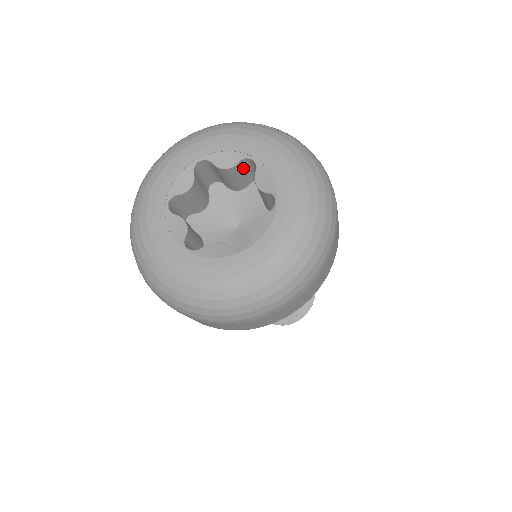
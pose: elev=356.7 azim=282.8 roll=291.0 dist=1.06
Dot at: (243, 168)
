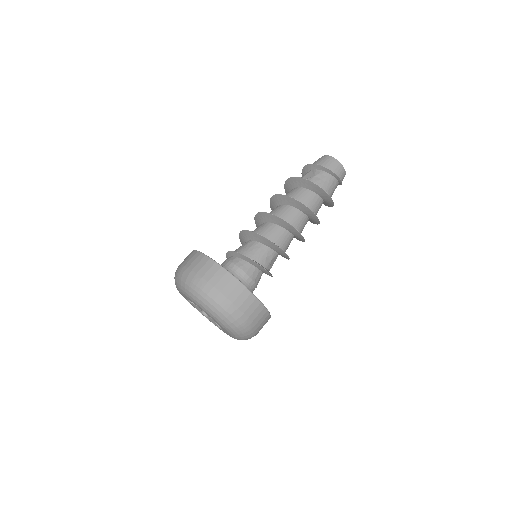
Dot at: occluded
